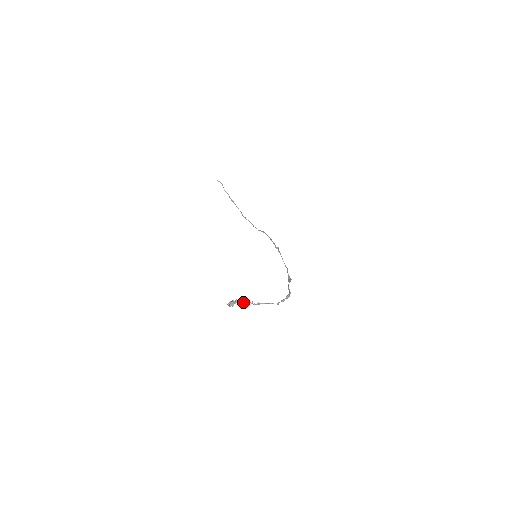
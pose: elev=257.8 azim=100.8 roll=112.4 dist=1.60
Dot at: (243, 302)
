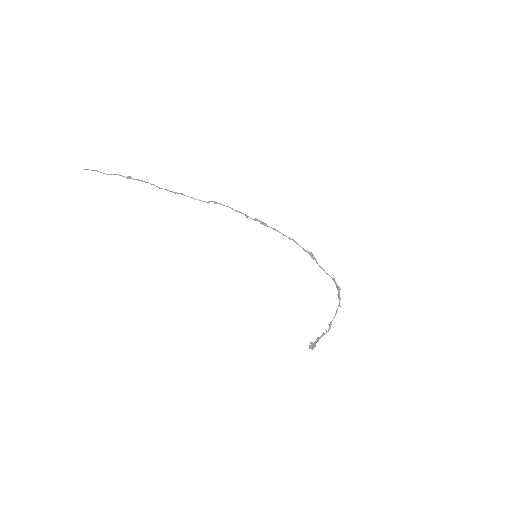
Dot at: occluded
